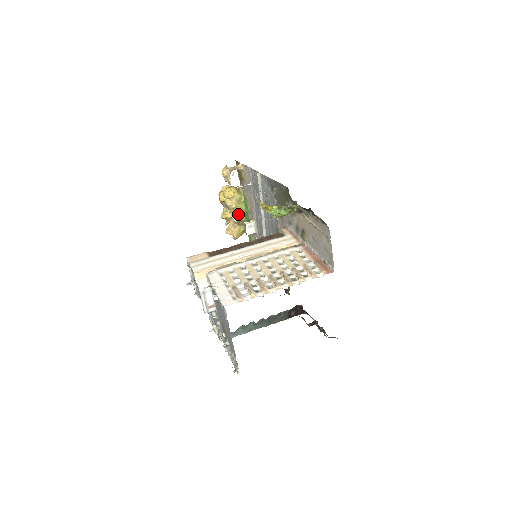
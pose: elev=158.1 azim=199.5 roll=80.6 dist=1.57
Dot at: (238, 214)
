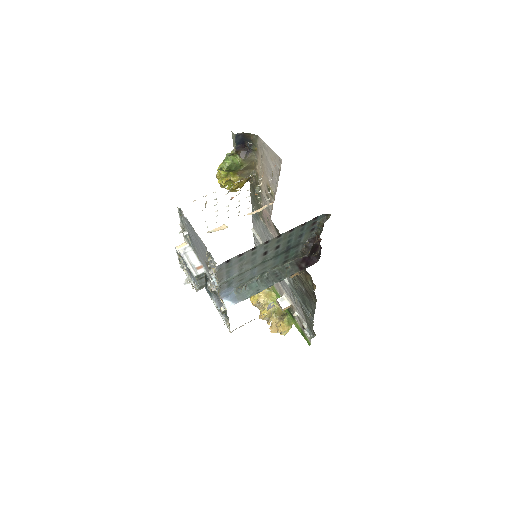
Dot at: (274, 308)
